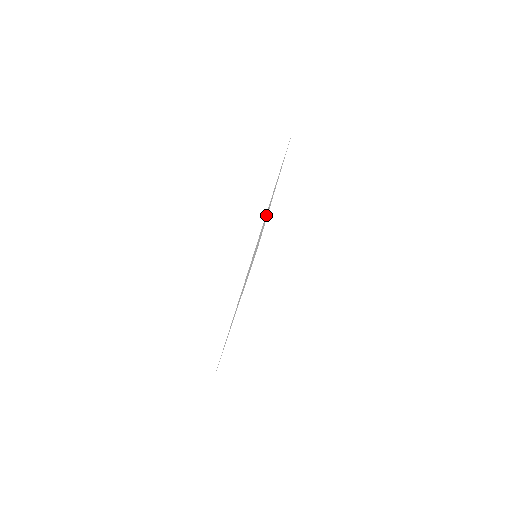
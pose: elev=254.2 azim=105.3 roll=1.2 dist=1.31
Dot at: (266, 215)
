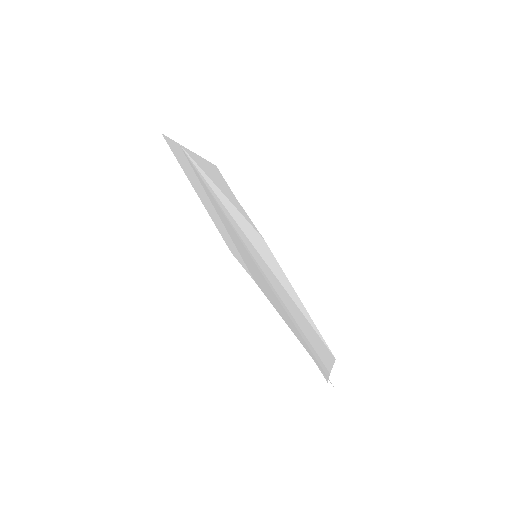
Dot at: (236, 217)
